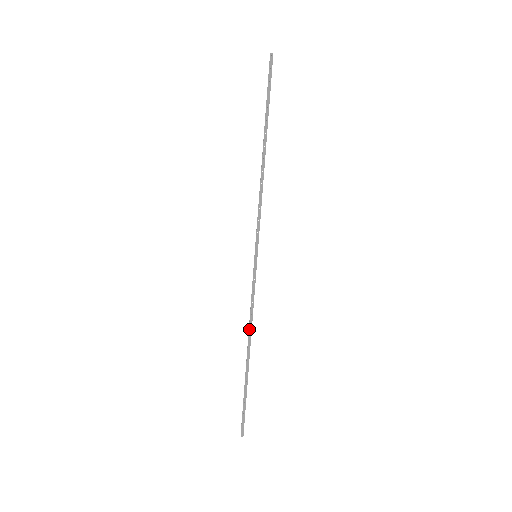
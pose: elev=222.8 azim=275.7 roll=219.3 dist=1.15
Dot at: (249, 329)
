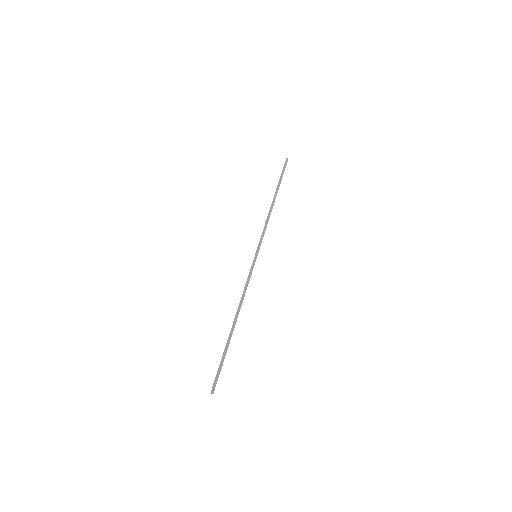
Dot at: (241, 303)
